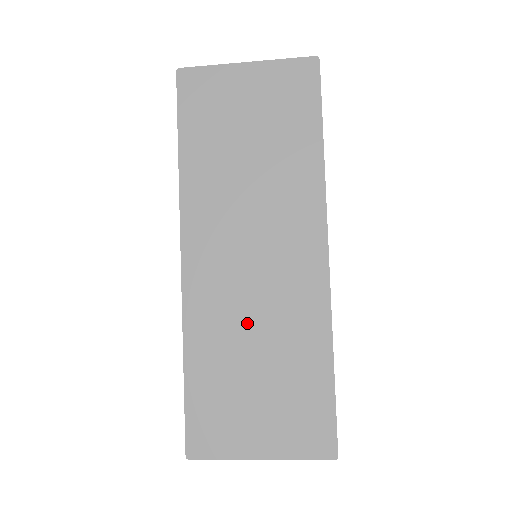
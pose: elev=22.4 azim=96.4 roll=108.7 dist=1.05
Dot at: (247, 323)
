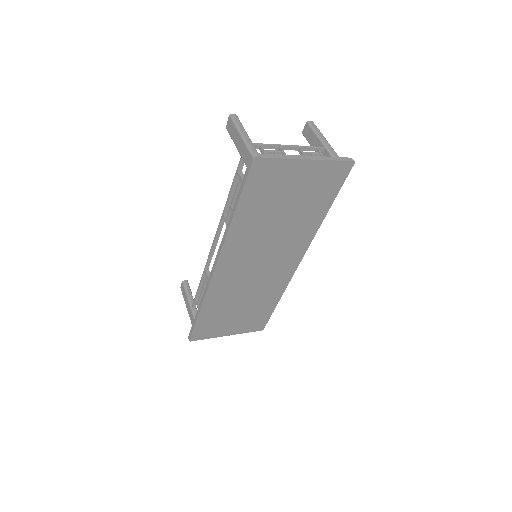
Dot at: (243, 292)
